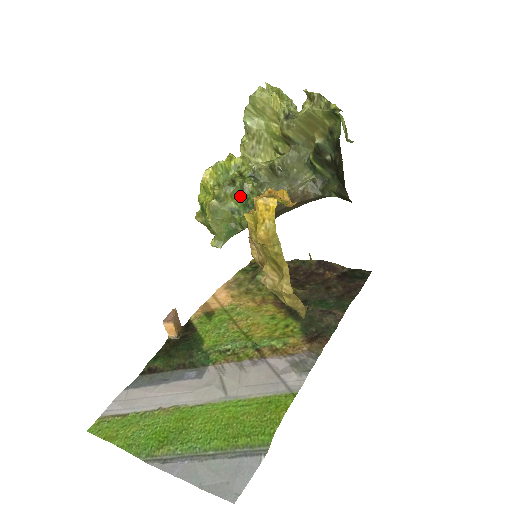
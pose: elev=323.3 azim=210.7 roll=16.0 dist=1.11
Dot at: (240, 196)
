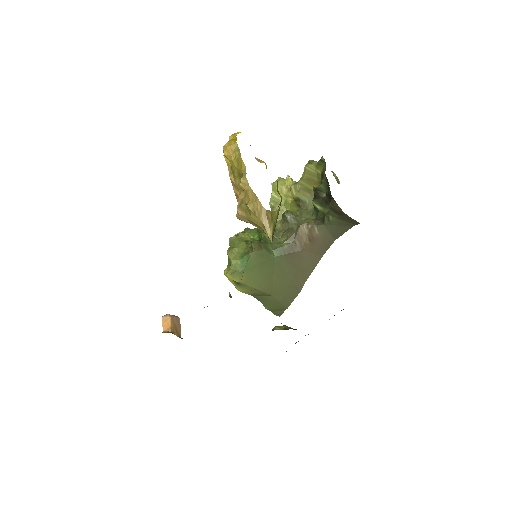
Dot at: (256, 236)
